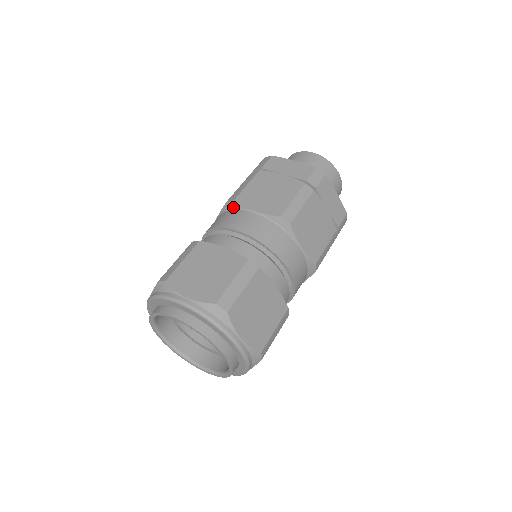
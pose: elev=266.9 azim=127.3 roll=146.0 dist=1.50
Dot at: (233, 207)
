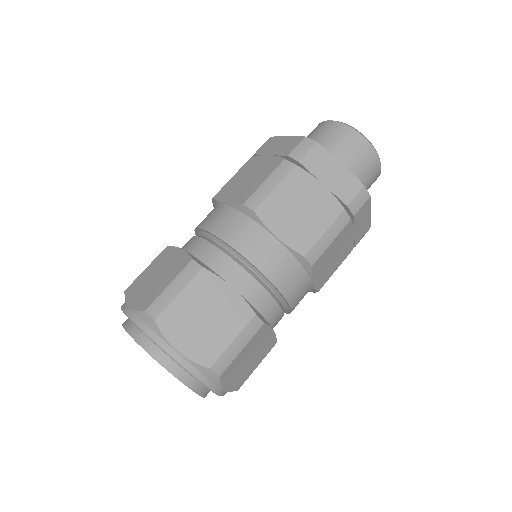
Dot at: (215, 204)
